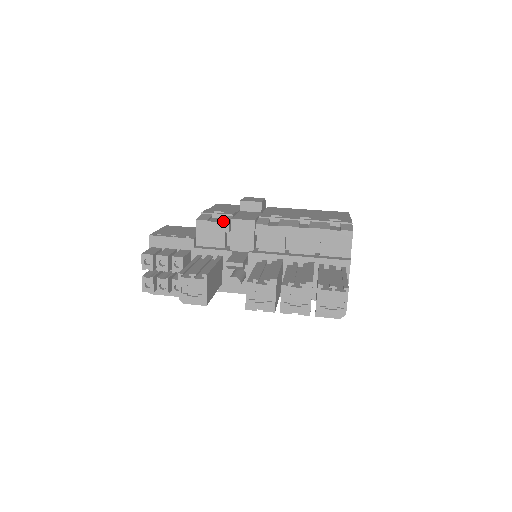
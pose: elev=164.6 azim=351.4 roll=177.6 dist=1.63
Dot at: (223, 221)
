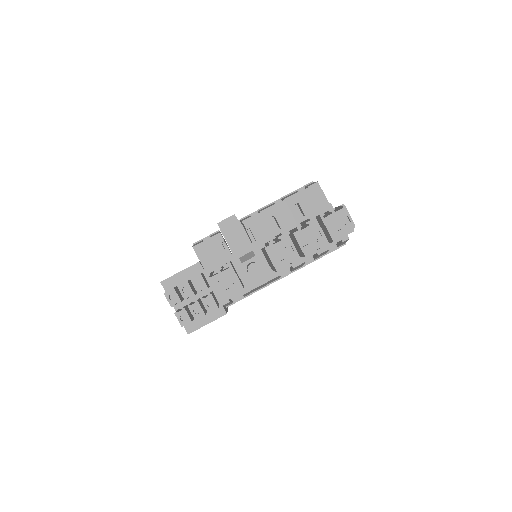
Dot at: (215, 235)
